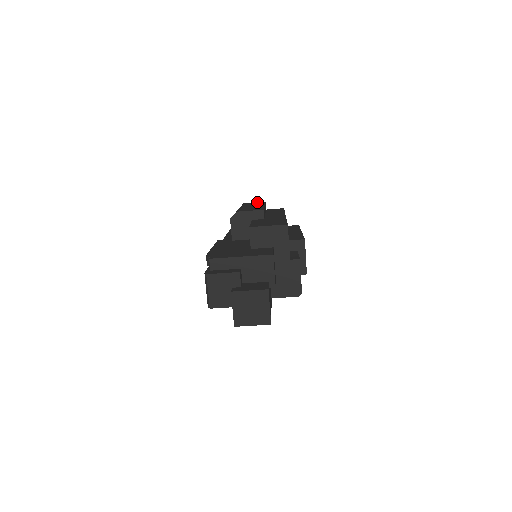
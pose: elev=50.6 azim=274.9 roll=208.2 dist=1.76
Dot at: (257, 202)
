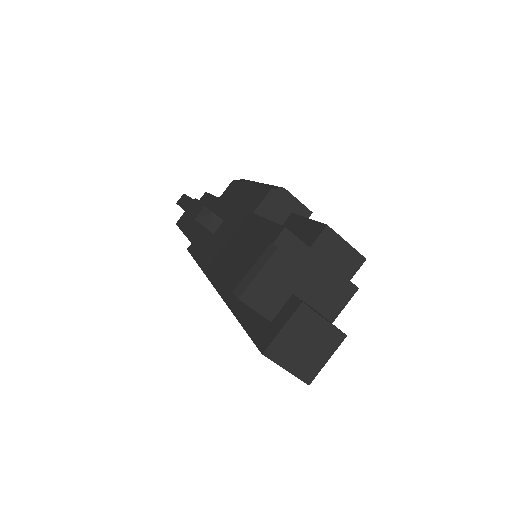
Dot at: occluded
